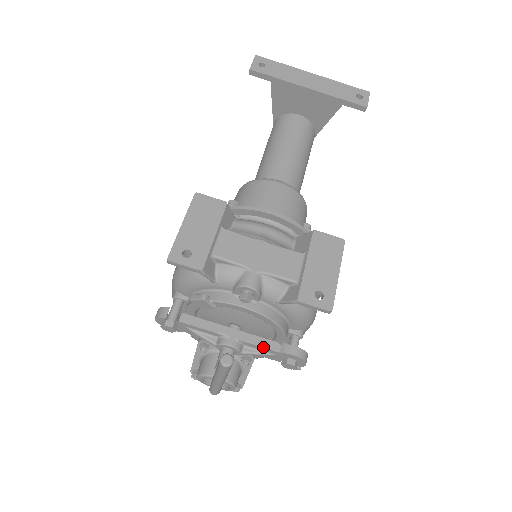
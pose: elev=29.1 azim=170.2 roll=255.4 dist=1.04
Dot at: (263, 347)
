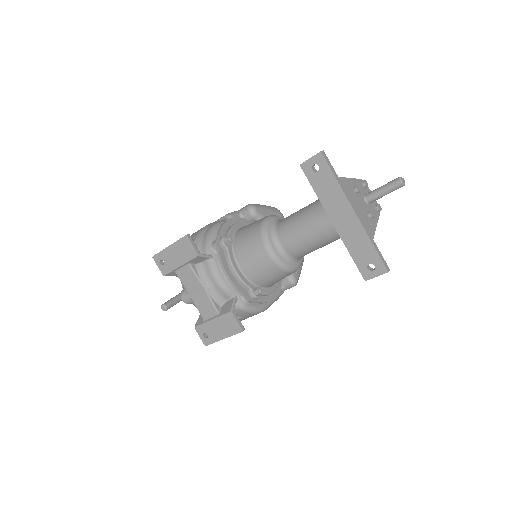
Dot at: occluded
